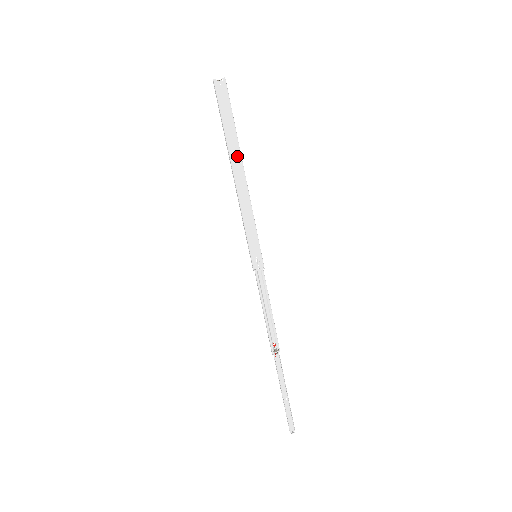
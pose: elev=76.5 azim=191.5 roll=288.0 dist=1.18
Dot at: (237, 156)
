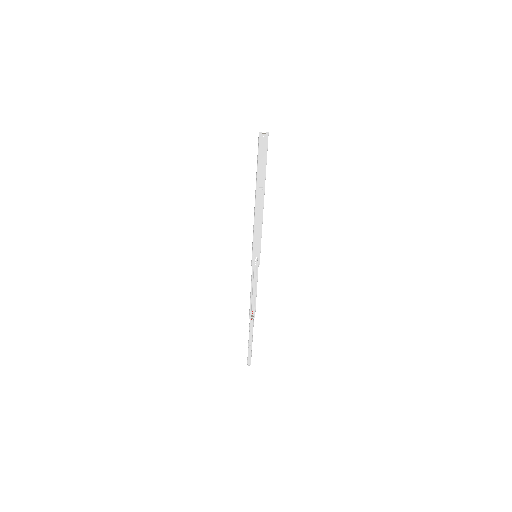
Dot at: (262, 189)
